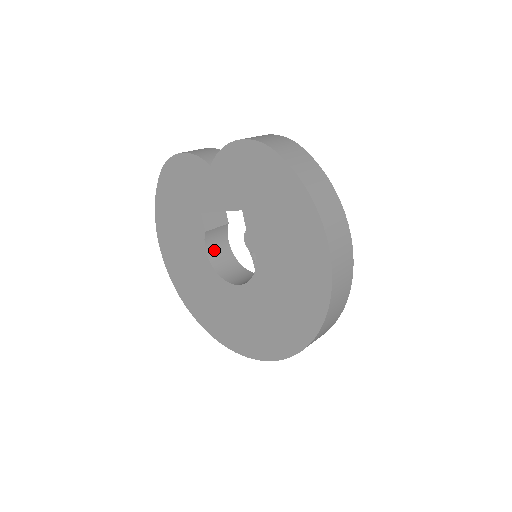
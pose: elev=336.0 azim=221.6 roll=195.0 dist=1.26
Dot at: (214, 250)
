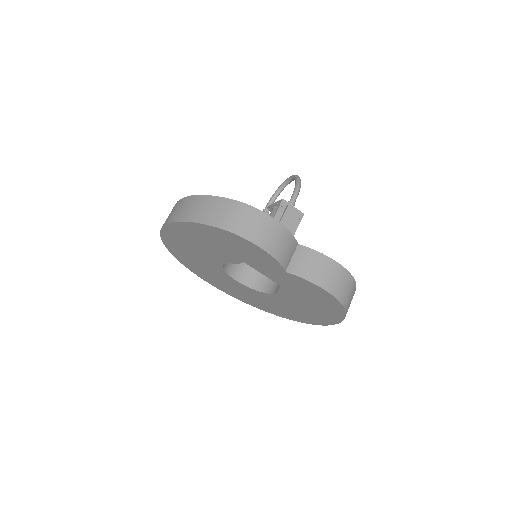
Dot at: occluded
